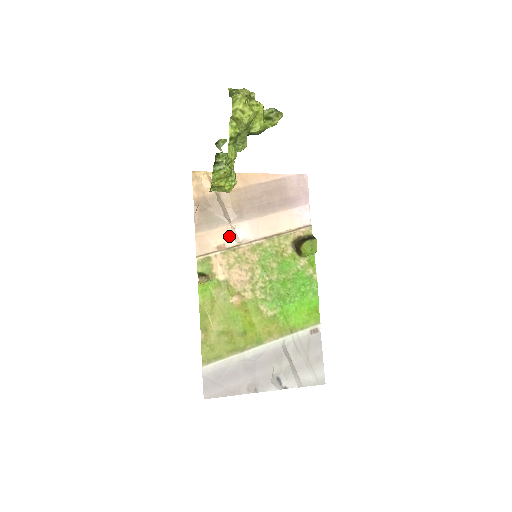
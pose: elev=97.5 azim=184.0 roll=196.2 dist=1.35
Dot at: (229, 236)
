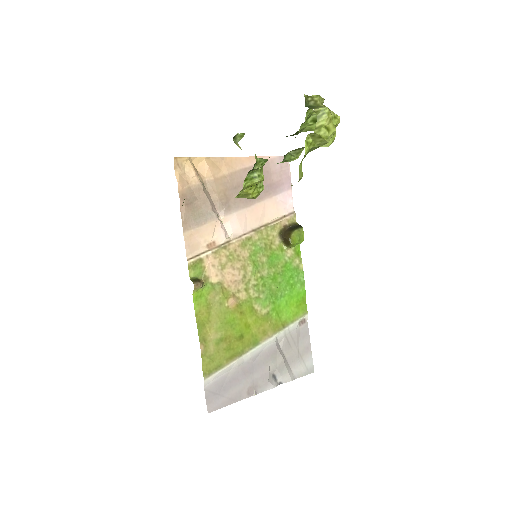
Dot at: (218, 232)
